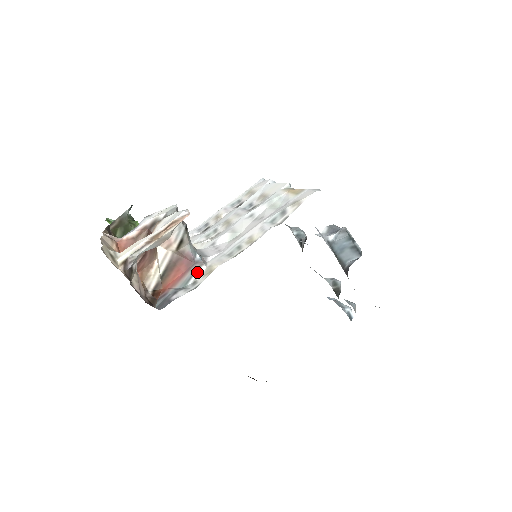
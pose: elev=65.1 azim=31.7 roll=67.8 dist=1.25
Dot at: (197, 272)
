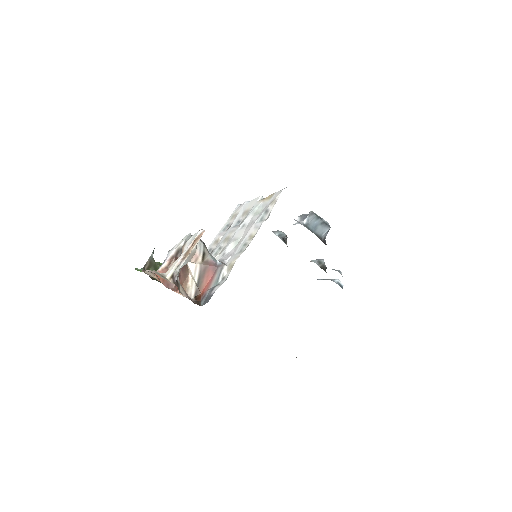
Dot at: (222, 271)
